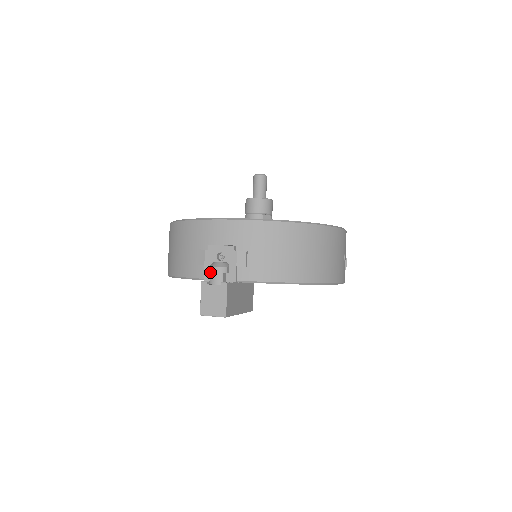
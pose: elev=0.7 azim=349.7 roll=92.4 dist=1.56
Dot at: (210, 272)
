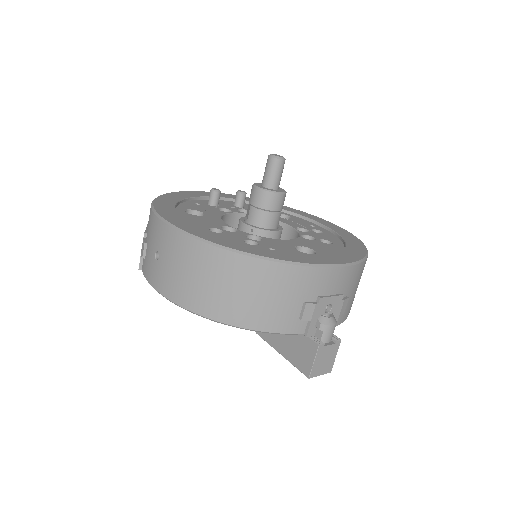
Dot at: (324, 331)
